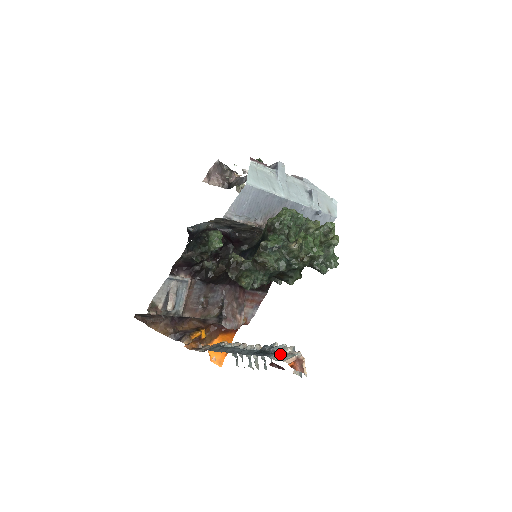
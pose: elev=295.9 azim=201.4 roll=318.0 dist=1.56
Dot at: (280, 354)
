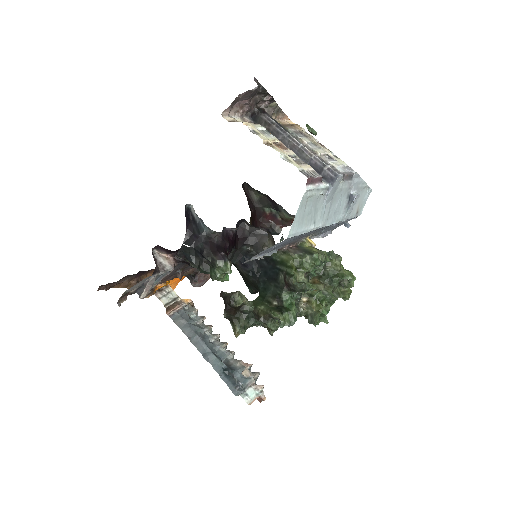
Dot at: (246, 388)
